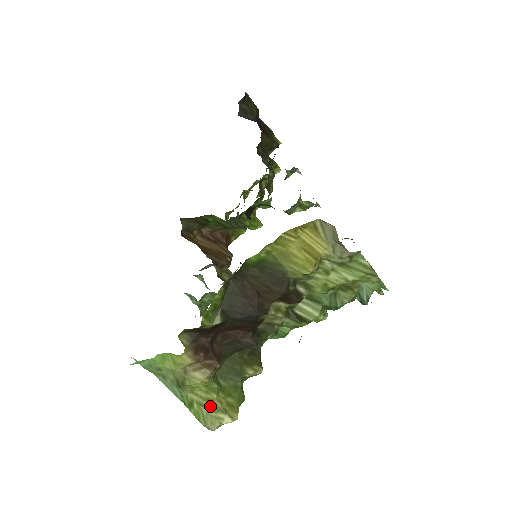
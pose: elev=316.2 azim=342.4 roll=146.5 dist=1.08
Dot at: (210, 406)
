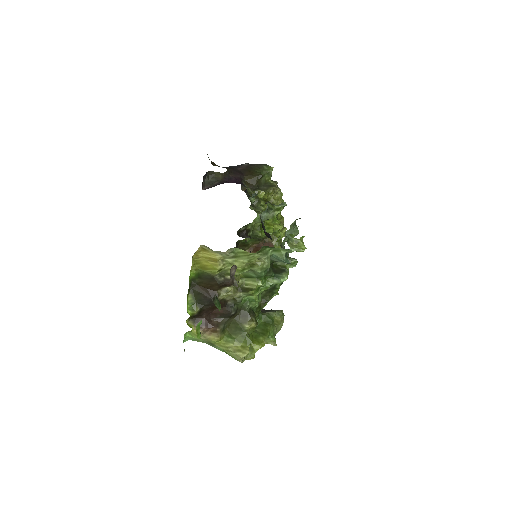
Dot at: (232, 350)
